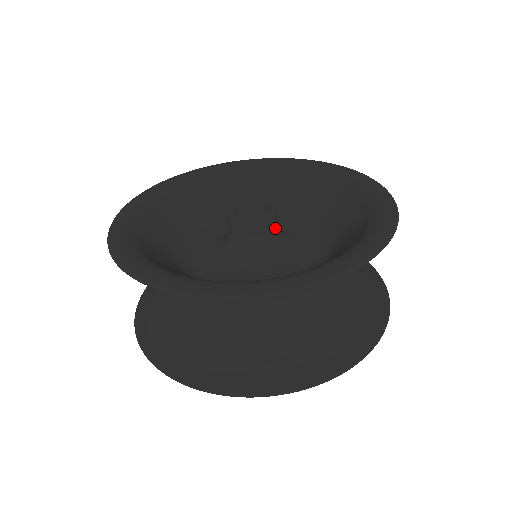
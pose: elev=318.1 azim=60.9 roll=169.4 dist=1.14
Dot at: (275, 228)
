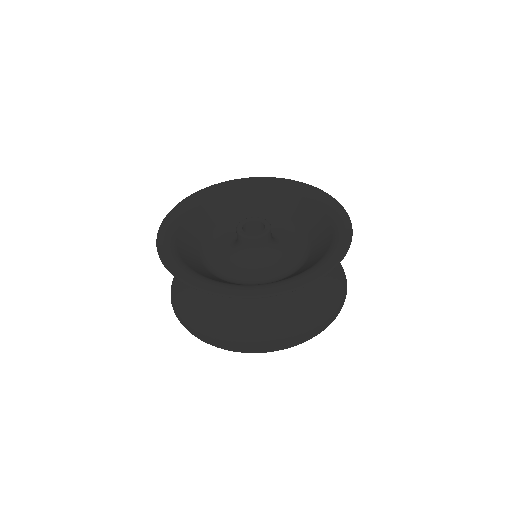
Dot at: (266, 243)
